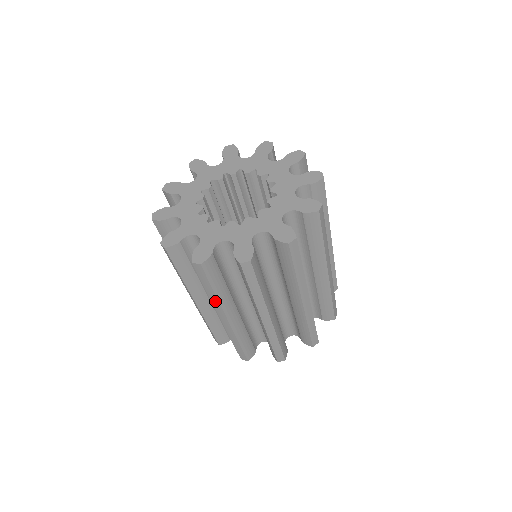
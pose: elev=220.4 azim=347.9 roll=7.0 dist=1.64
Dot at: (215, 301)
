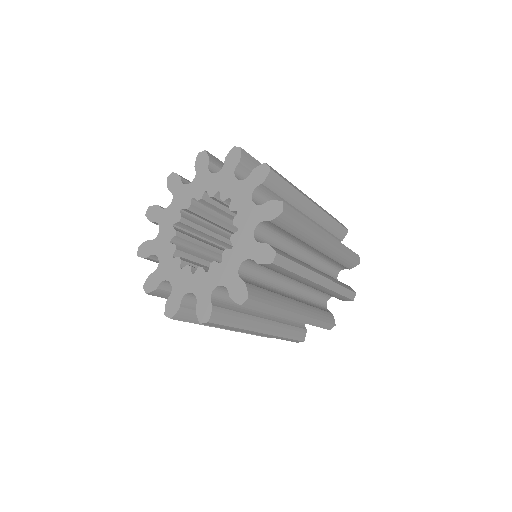
Dot at: (242, 330)
